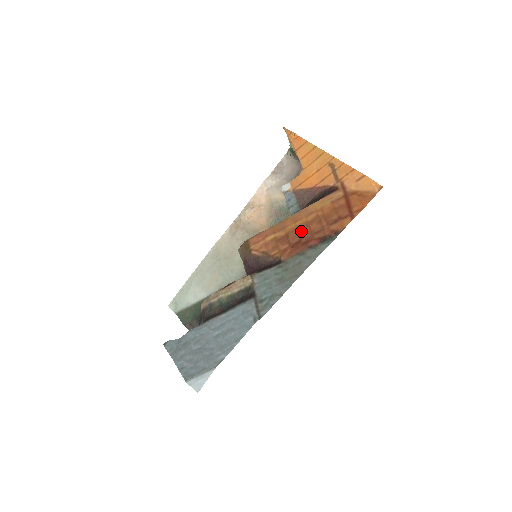
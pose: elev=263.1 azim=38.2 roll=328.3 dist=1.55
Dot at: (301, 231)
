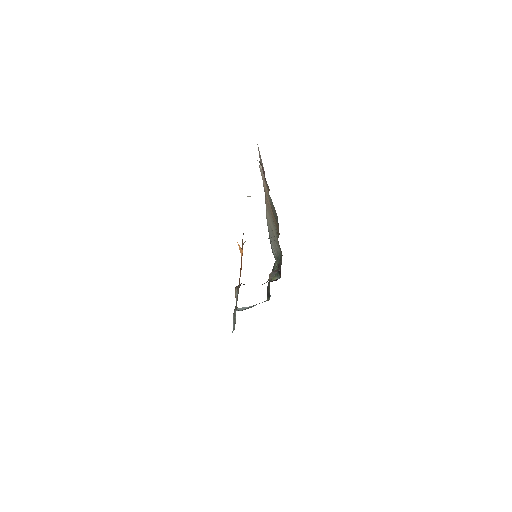
Dot at: occluded
